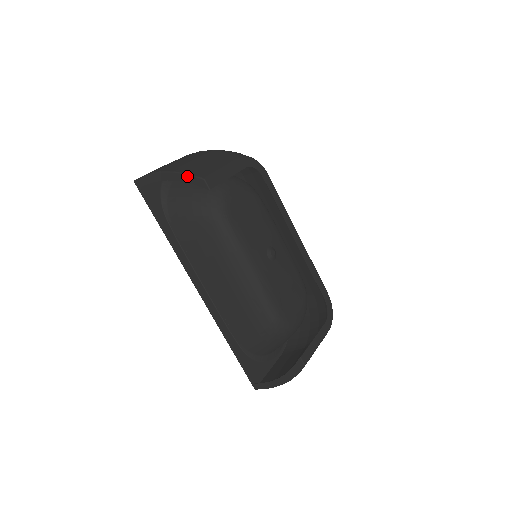
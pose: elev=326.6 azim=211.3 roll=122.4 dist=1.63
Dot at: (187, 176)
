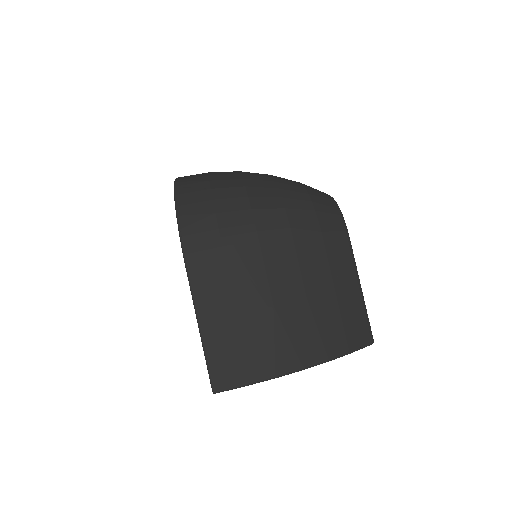
Dot at: occluded
